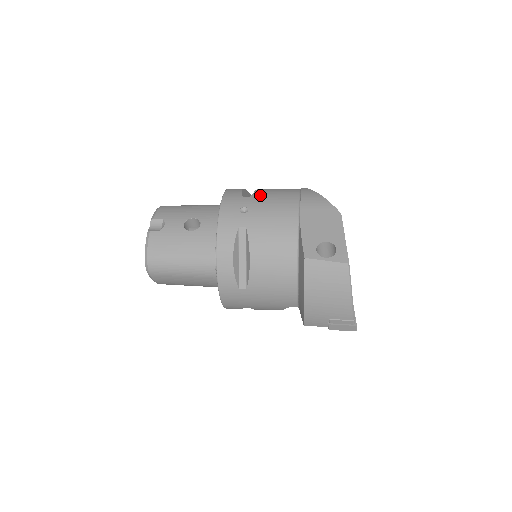
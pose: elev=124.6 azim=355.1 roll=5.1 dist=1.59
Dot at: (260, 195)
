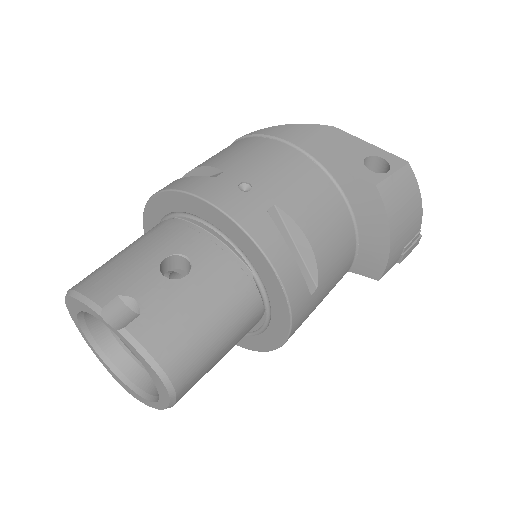
Dot at: (230, 163)
